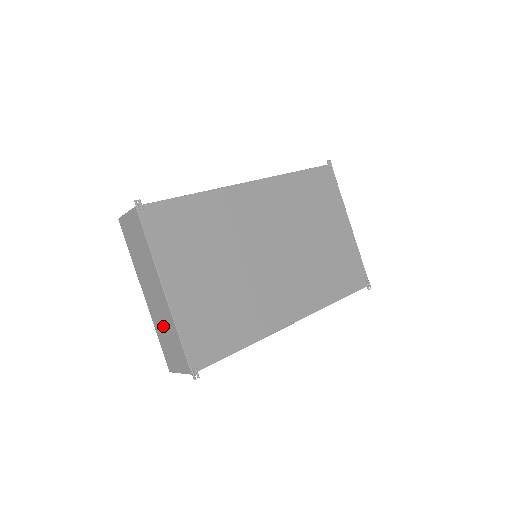
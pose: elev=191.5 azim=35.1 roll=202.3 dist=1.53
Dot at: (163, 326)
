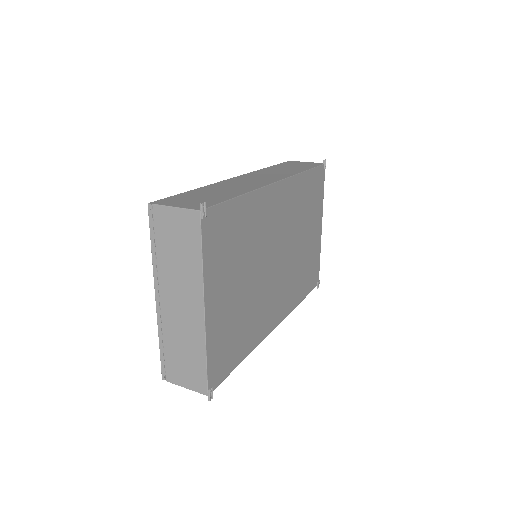
Dot at: (179, 339)
